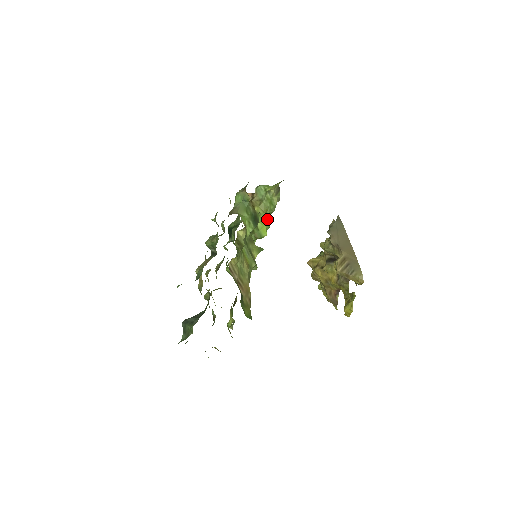
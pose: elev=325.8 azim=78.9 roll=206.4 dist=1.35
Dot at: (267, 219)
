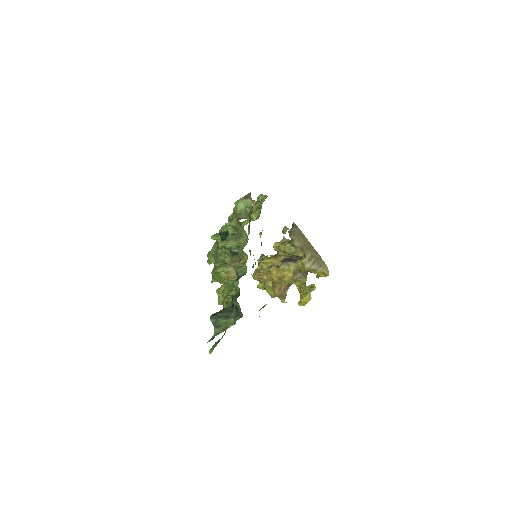
Dot at: occluded
